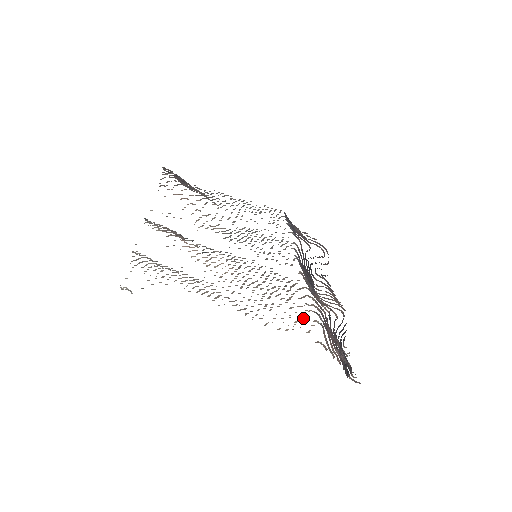
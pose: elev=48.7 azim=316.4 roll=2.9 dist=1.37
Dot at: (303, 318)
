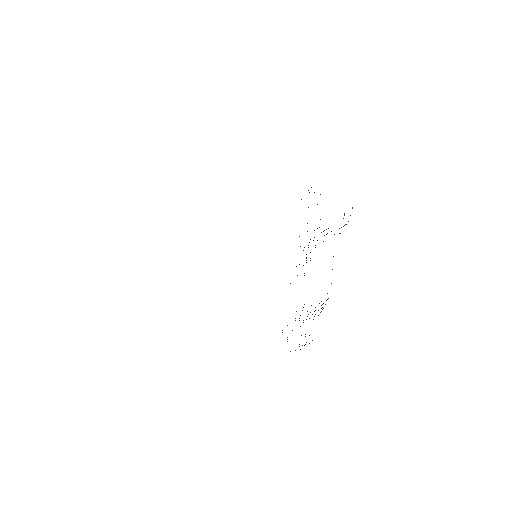
Dot at: occluded
